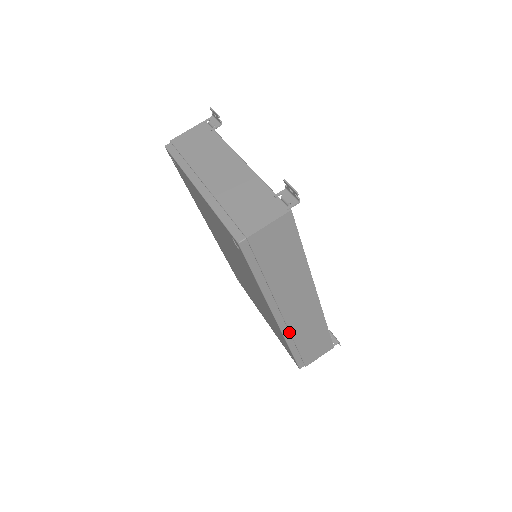
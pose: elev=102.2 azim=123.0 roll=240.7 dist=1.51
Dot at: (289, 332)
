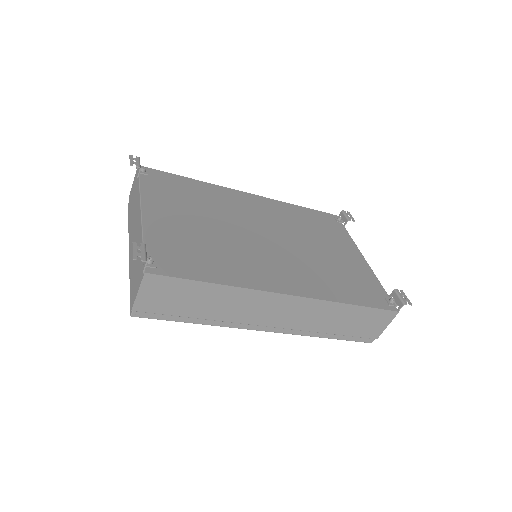
Dot at: (302, 330)
